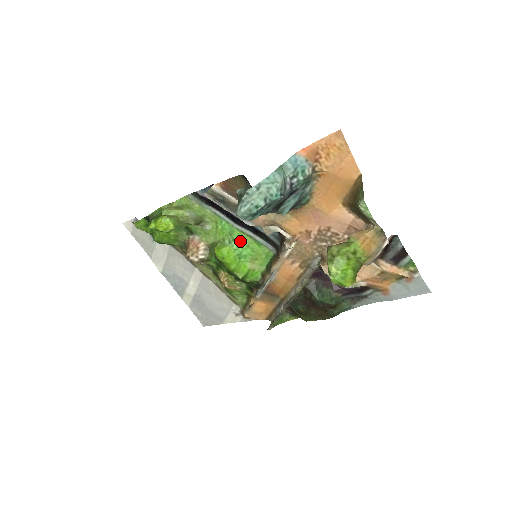
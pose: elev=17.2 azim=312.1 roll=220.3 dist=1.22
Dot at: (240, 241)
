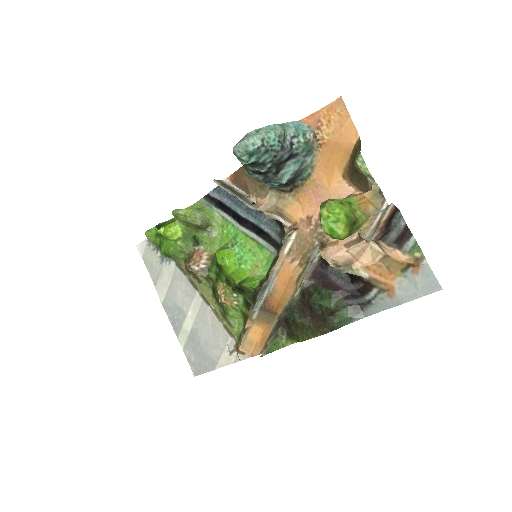
Dot at: (243, 245)
